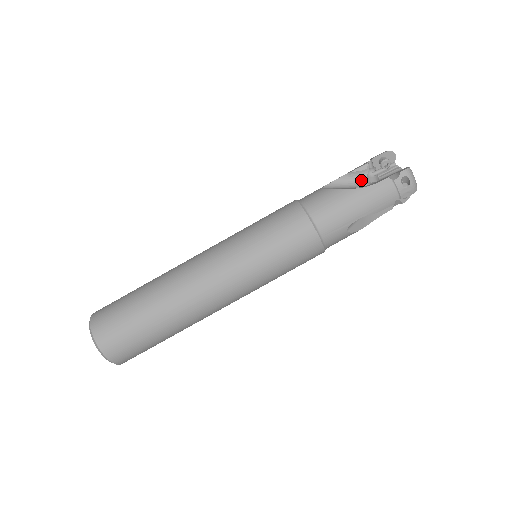
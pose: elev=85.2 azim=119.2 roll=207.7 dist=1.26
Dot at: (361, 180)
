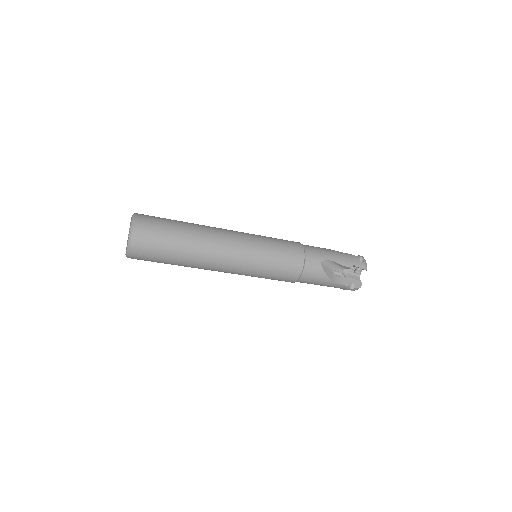
Dot at: (341, 268)
